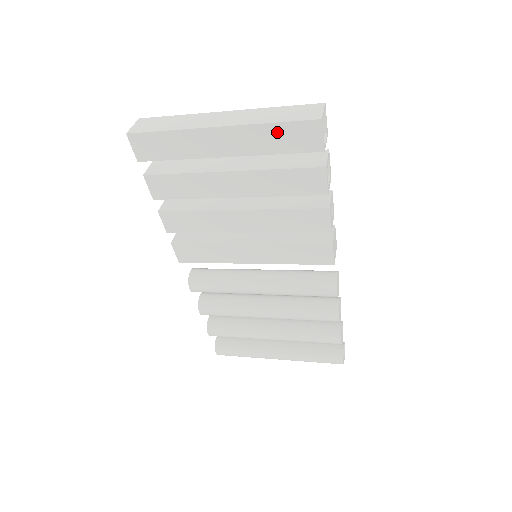
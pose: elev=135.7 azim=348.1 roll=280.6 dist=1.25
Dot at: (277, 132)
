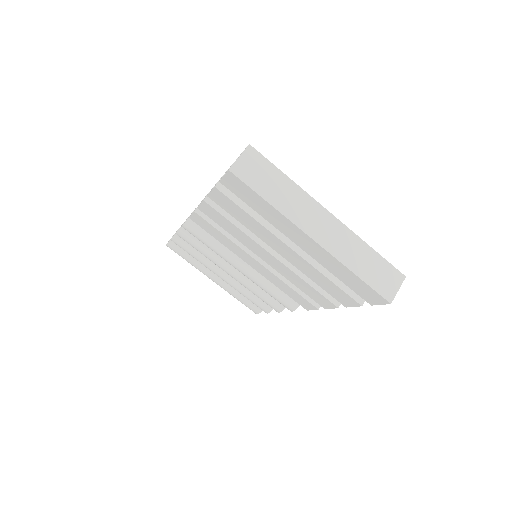
Dot at: (353, 278)
